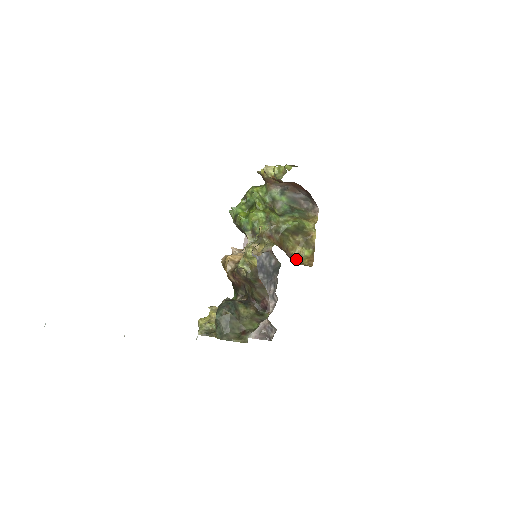
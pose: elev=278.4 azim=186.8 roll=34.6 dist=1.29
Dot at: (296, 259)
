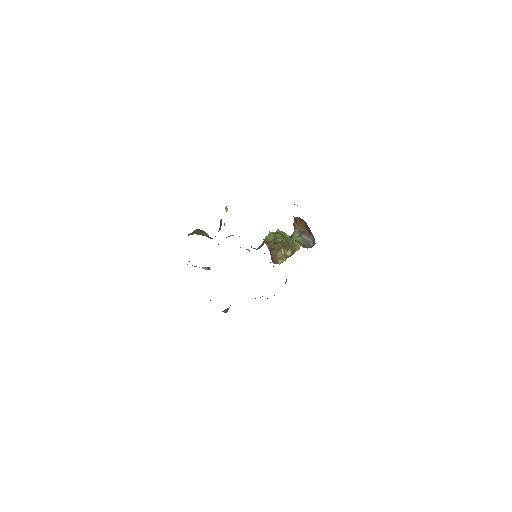
Dot at: occluded
